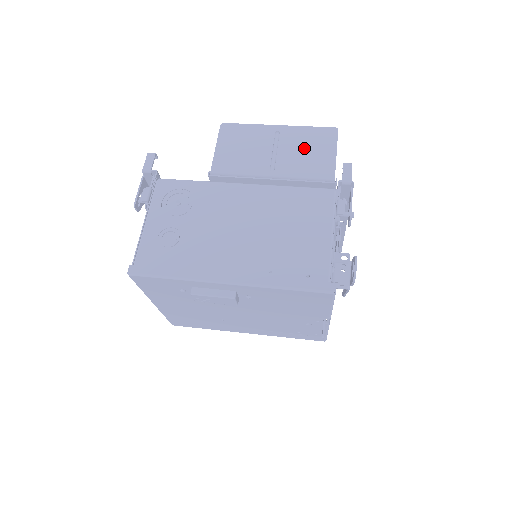
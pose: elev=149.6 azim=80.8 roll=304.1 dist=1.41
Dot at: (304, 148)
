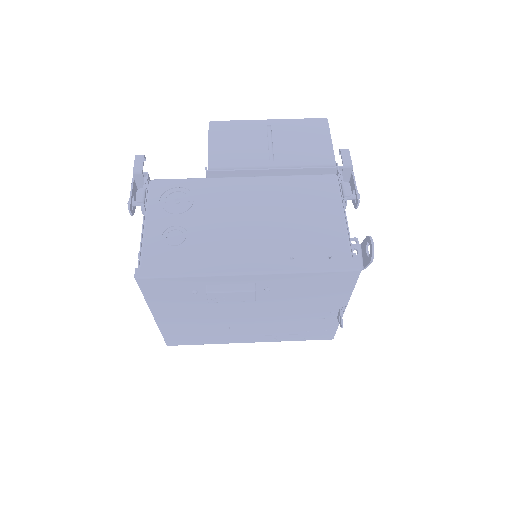
Dot at: (299, 138)
